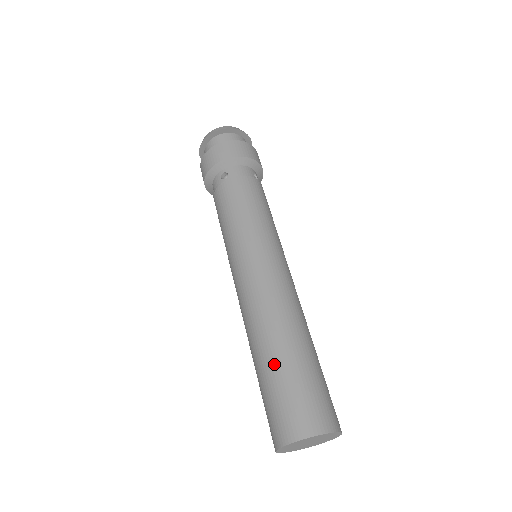
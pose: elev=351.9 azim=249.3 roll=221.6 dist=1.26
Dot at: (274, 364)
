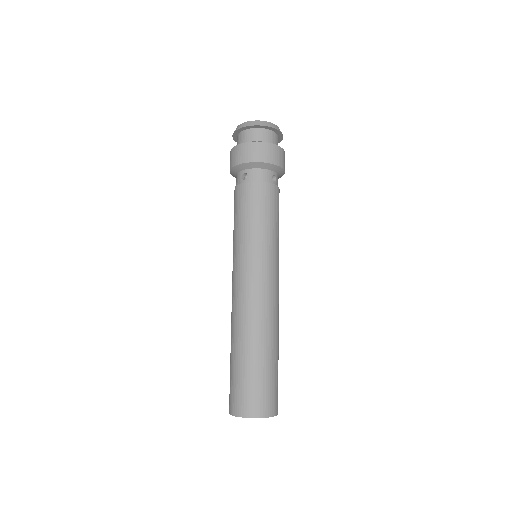
Dot at: (239, 359)
